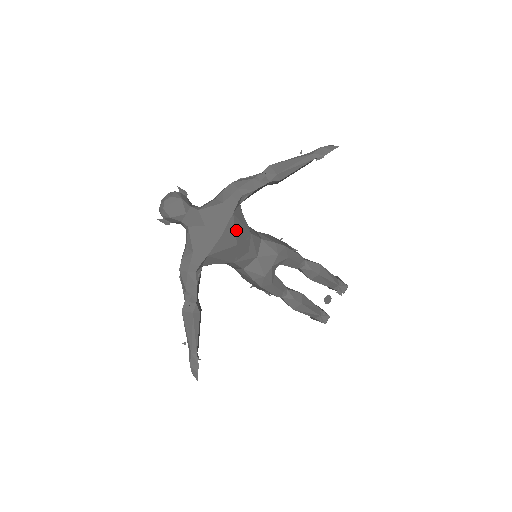
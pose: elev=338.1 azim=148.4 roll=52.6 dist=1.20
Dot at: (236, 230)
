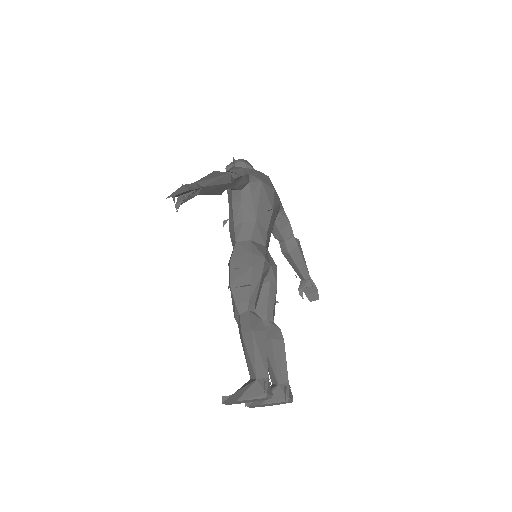
Dot at: (276, 208)
